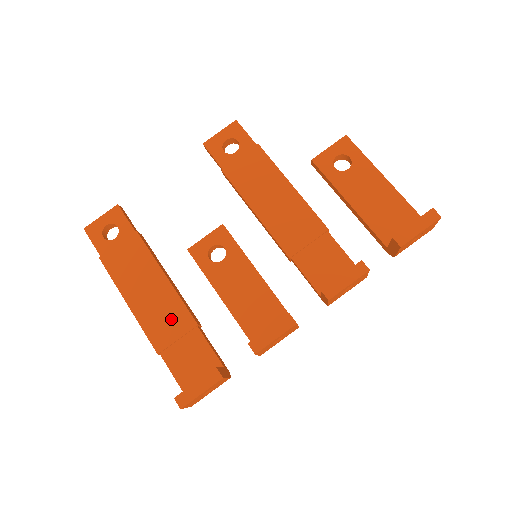
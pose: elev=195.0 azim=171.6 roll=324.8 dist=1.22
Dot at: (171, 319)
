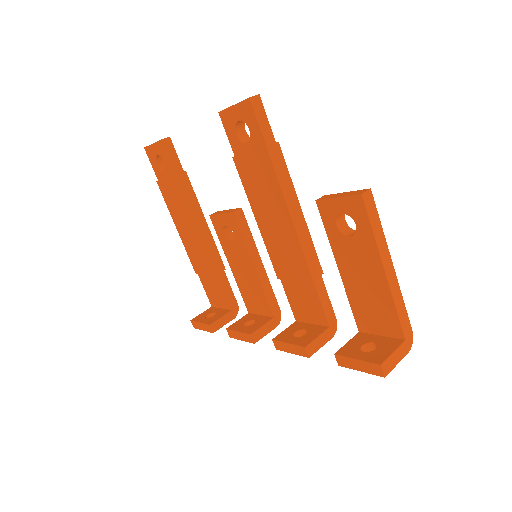
Dot at: (201, 259)
